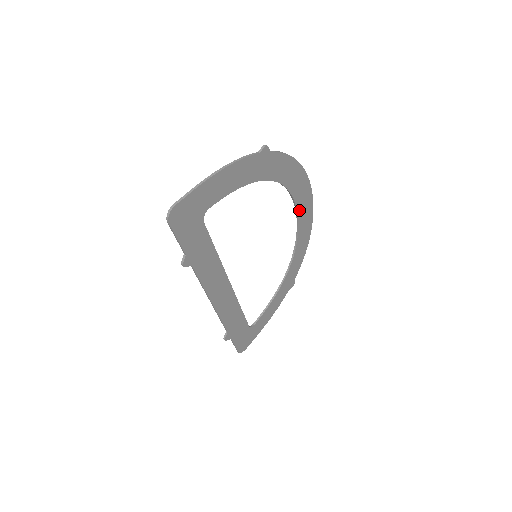
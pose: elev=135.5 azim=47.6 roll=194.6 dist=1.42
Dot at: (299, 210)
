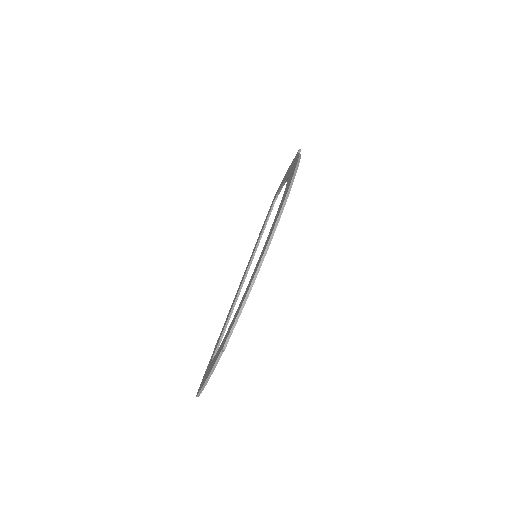
Dot at: occluded
